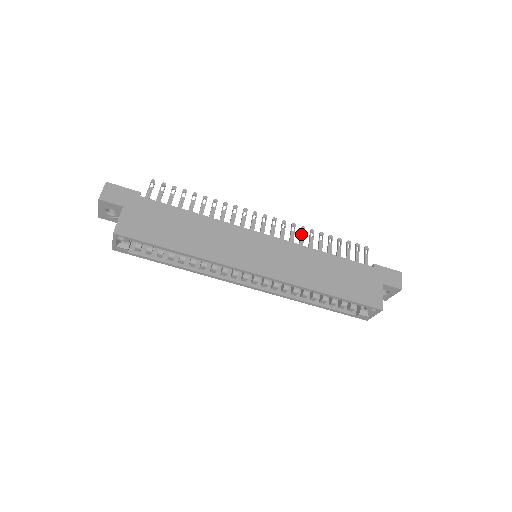
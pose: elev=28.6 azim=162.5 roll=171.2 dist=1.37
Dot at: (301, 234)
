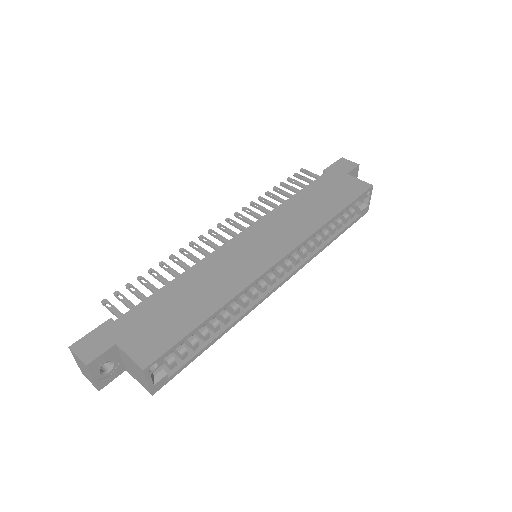
Dot at: (258, 207)
